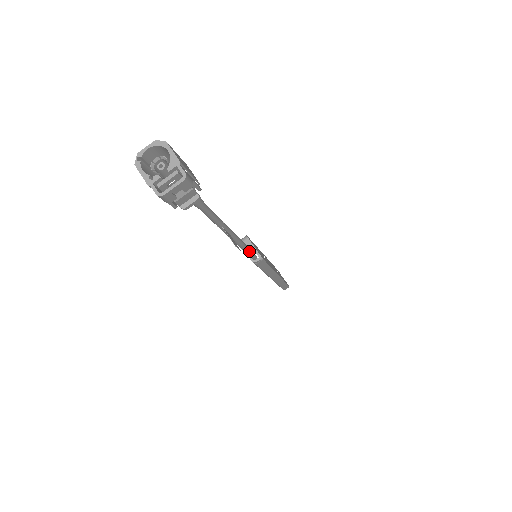
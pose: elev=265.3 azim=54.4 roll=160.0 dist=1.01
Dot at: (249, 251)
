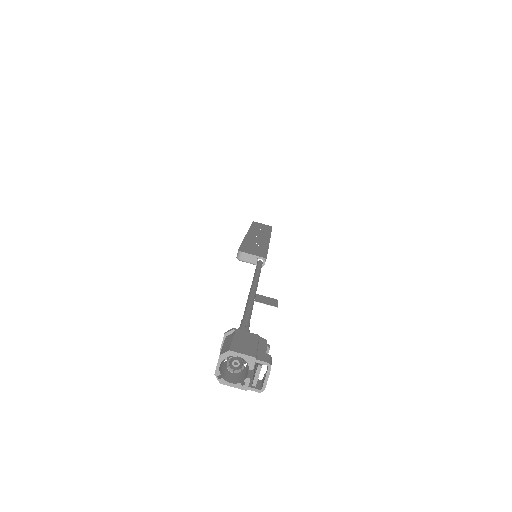
Dot at: (260, 270)
